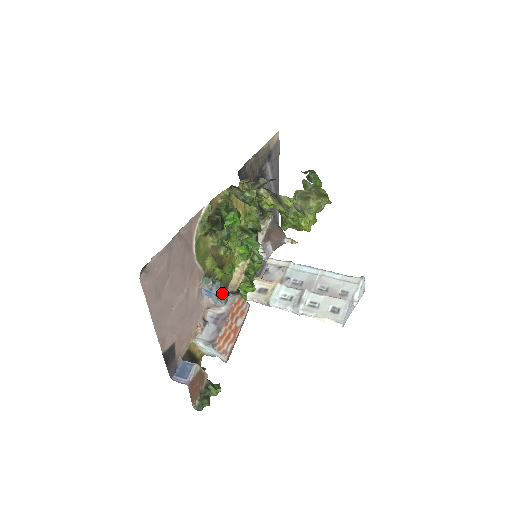
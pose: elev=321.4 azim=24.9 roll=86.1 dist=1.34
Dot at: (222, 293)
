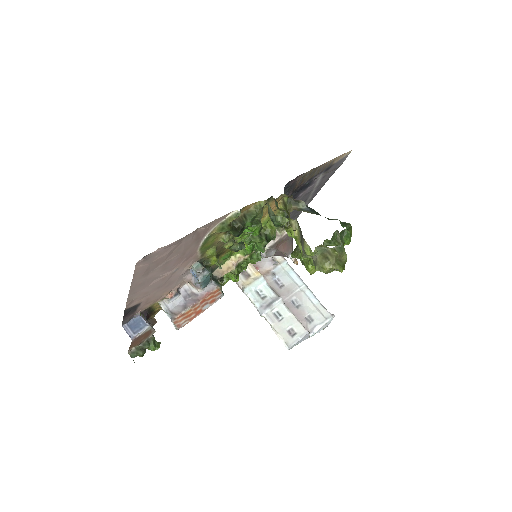
Dot at: (205, 281)
